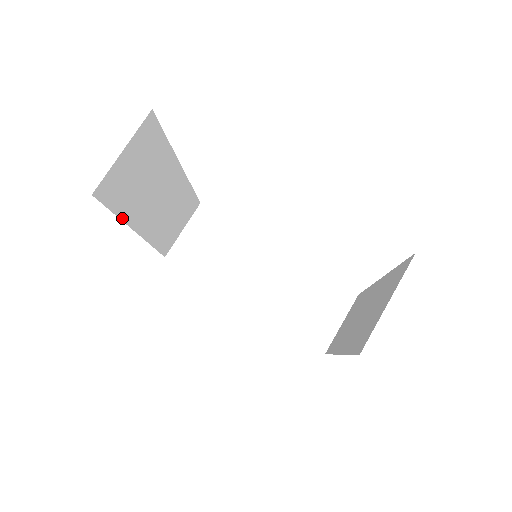
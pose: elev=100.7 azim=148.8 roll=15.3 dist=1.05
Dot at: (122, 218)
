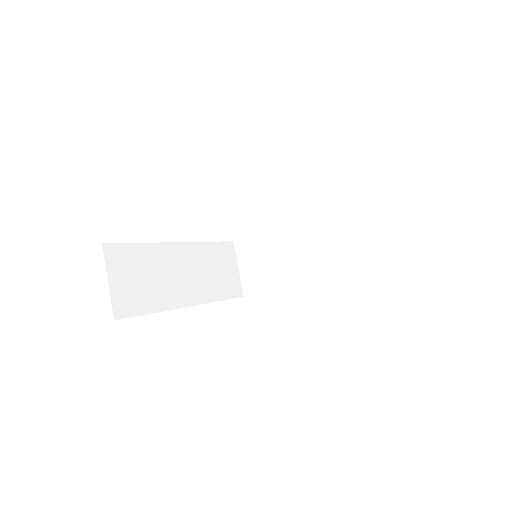
Dot at: (161, 310)
